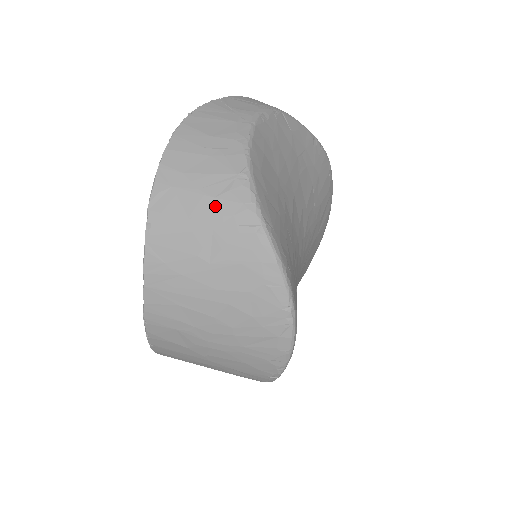
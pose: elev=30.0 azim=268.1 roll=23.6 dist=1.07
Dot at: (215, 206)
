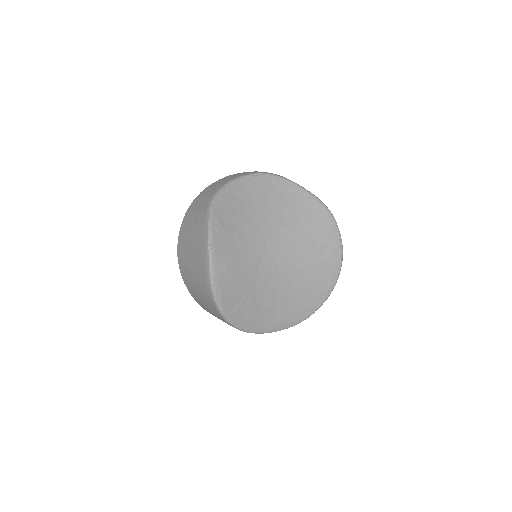
Dot at: (203, 203)
